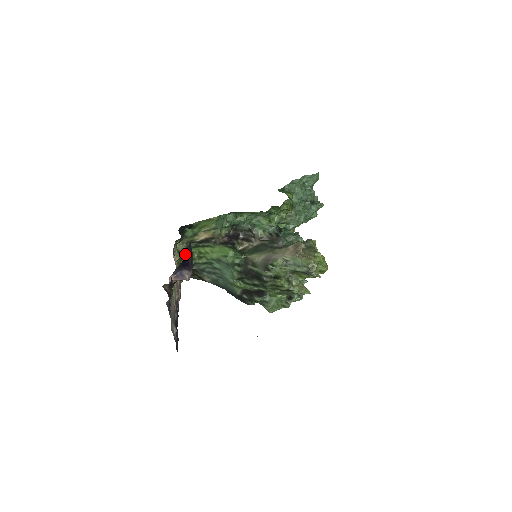
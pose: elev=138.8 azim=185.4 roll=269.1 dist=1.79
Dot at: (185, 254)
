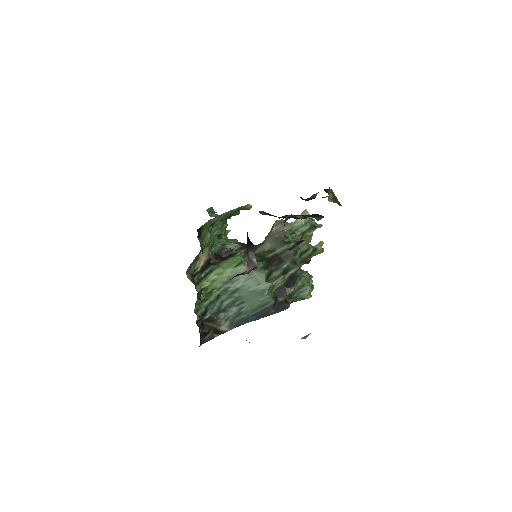
Dot at: occluded
